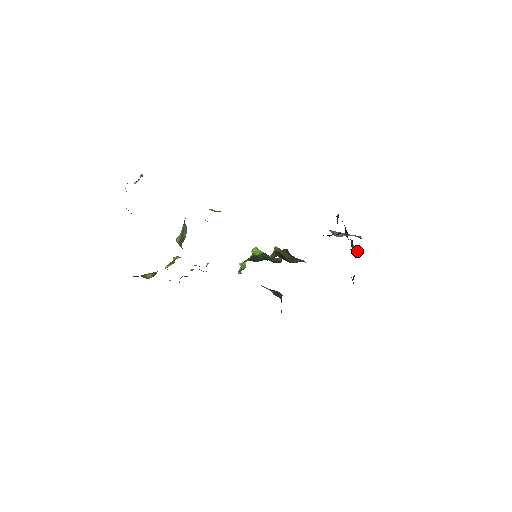
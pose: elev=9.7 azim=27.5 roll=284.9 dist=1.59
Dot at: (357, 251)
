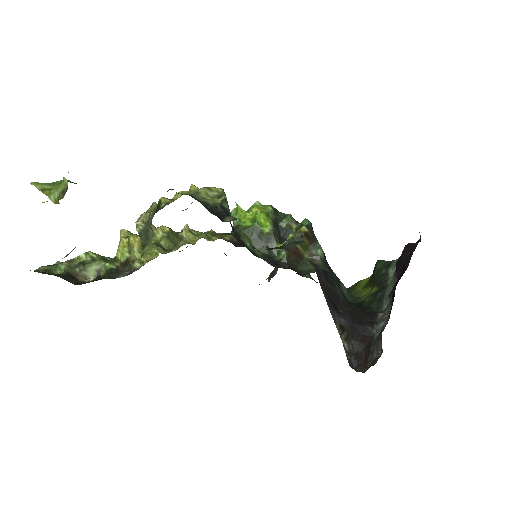
Dot at: occluded
